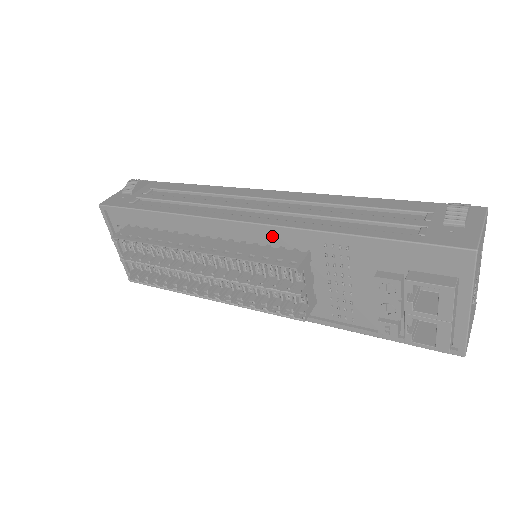
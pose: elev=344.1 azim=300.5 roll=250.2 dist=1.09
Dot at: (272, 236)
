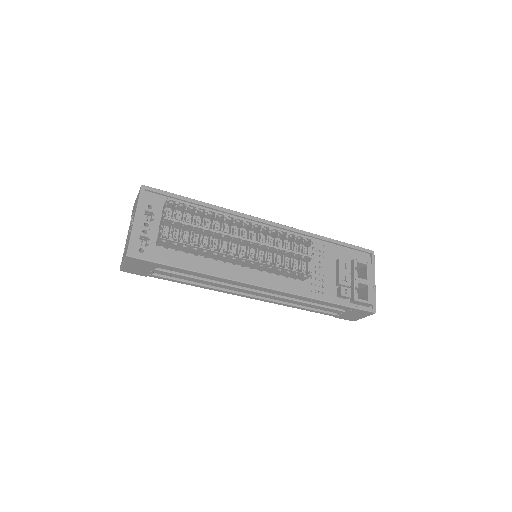
Dot at: occluded
